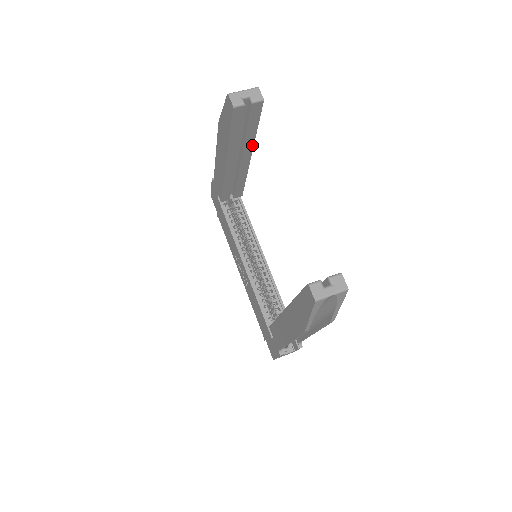
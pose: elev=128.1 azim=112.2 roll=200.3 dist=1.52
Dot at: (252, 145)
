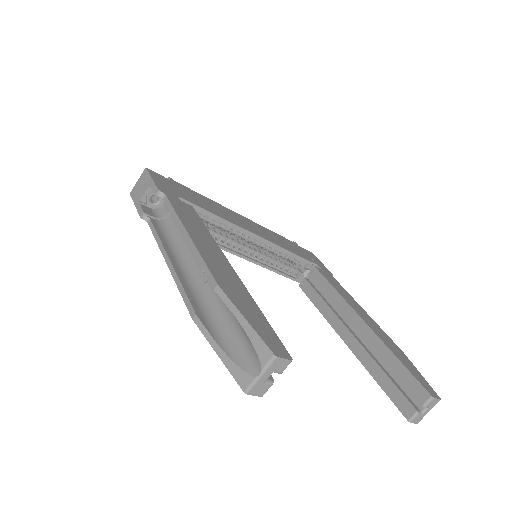
Dot at: occluded
